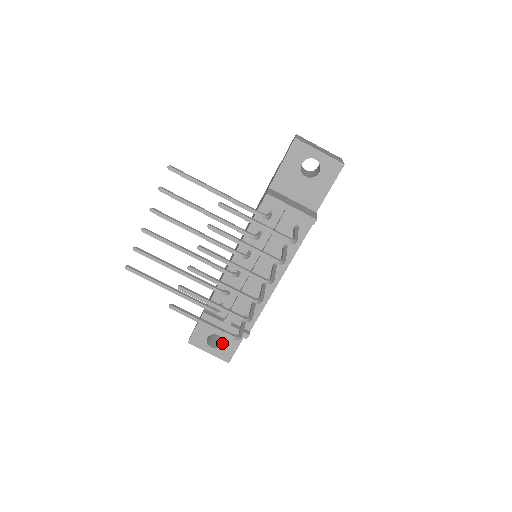
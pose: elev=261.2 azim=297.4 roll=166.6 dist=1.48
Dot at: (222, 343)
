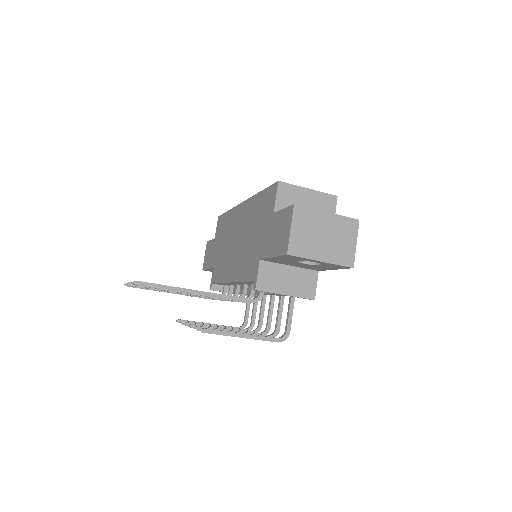
Dot at: occluded
